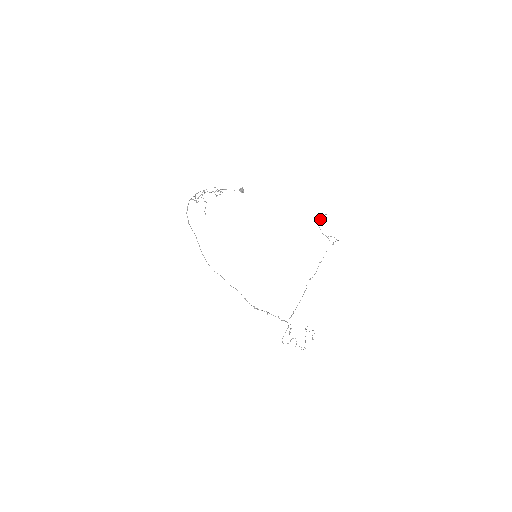
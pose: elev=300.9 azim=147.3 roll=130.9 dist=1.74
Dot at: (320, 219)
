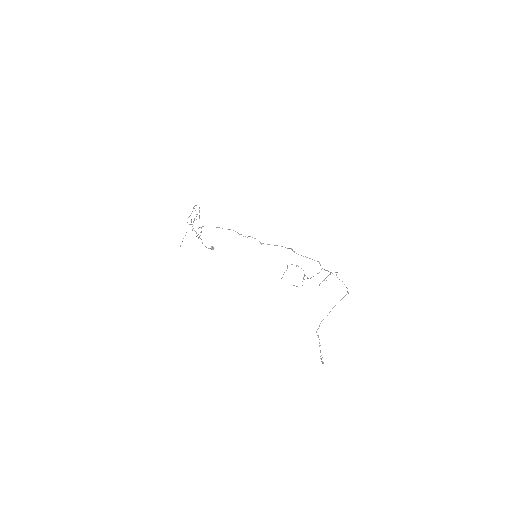
Dot at: (287, 265)
